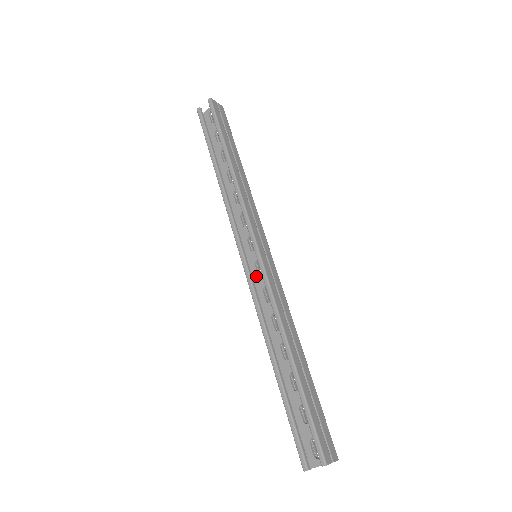
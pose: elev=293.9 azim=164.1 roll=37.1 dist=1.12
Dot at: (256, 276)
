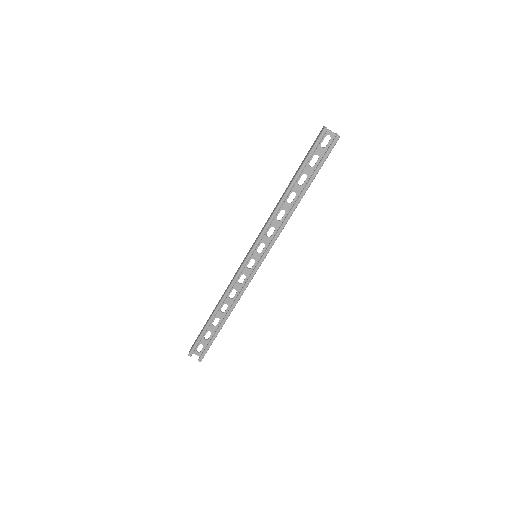
Dot at: (246, 265)
